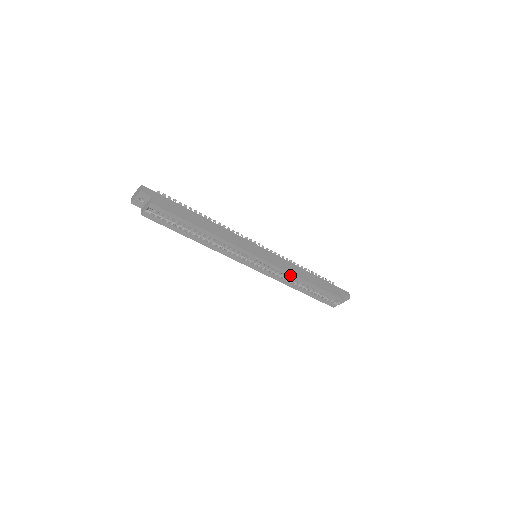
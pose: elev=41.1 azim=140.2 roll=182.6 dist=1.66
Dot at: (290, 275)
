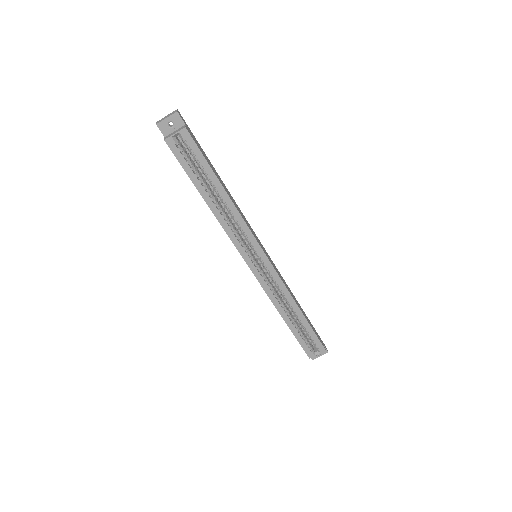
Dot at: (285, 292)
